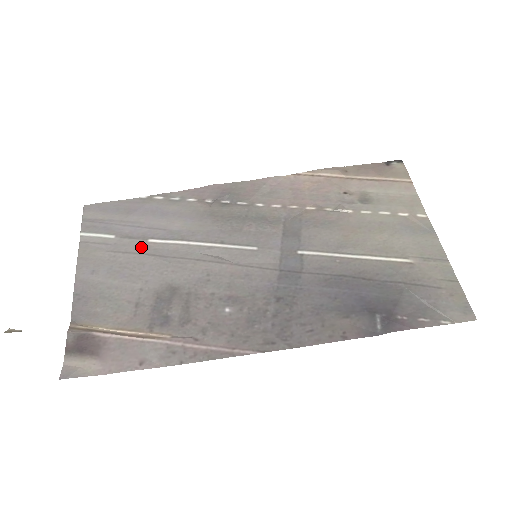
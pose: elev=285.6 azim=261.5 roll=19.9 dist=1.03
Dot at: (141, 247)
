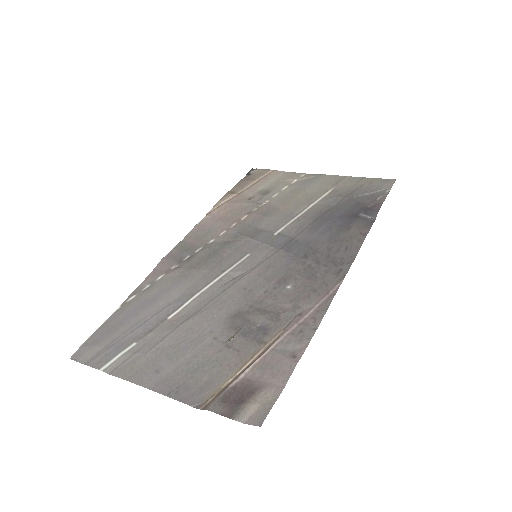
Dot at: (170, 325)
